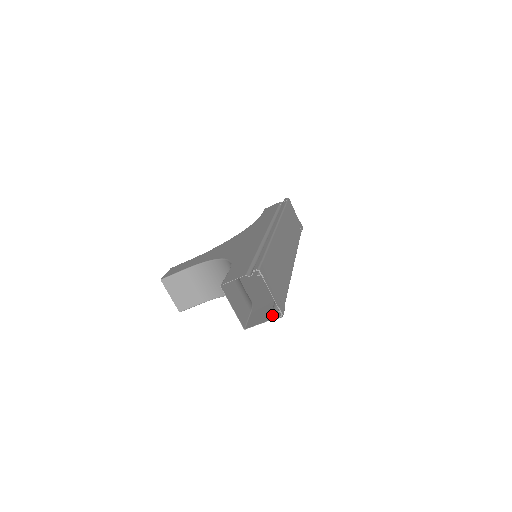
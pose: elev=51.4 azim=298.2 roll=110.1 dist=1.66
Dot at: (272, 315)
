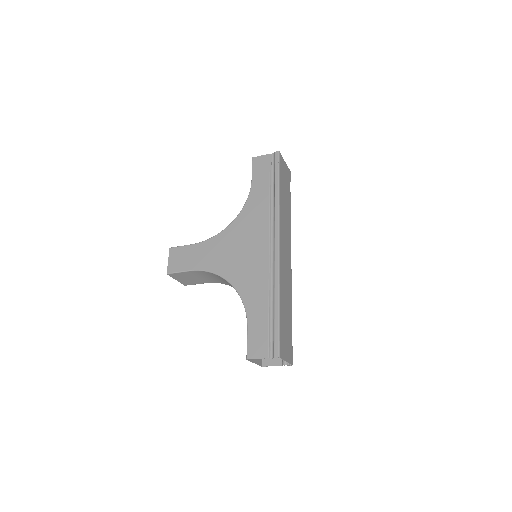
Dot at: (284, 363)
